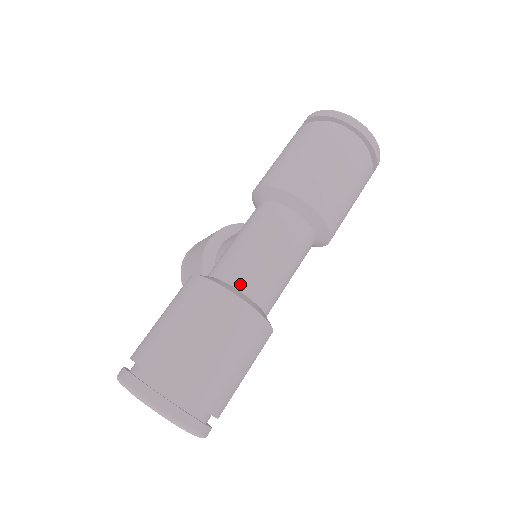
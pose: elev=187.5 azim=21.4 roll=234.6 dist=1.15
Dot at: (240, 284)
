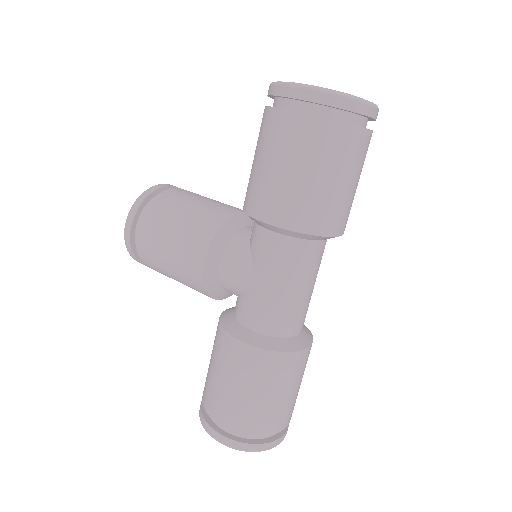
Dot at: (292, 332)
